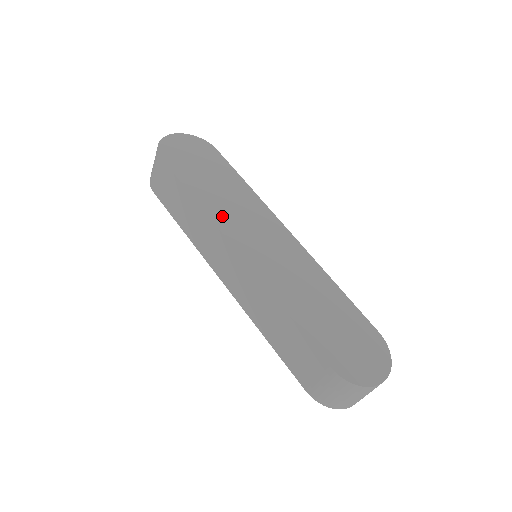
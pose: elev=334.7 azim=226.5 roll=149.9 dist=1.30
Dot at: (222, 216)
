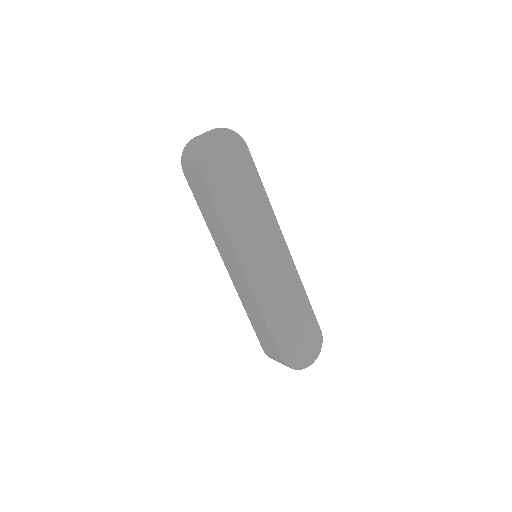
Dot at: (238, 235)
